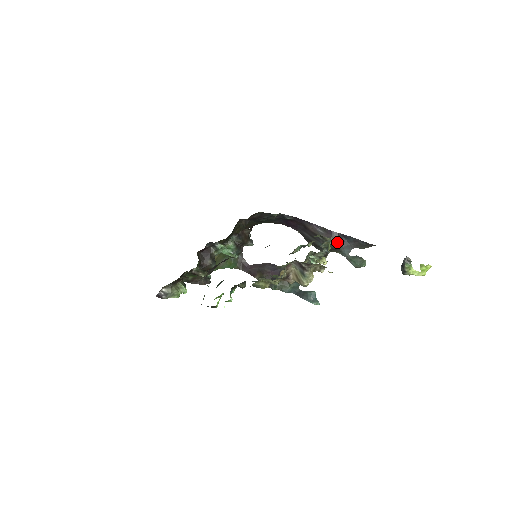
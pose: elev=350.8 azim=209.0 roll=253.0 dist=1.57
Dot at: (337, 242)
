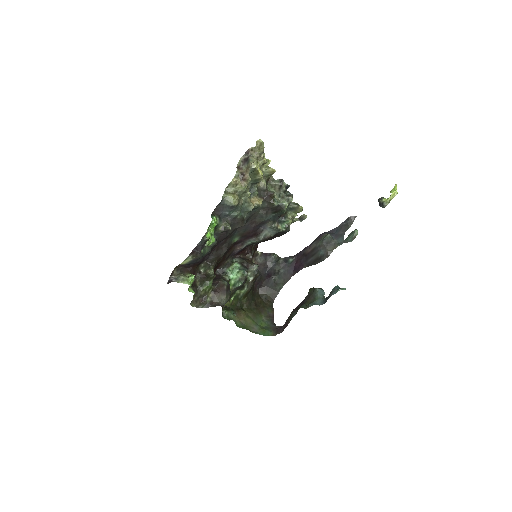
Dot at: (327, 235)
